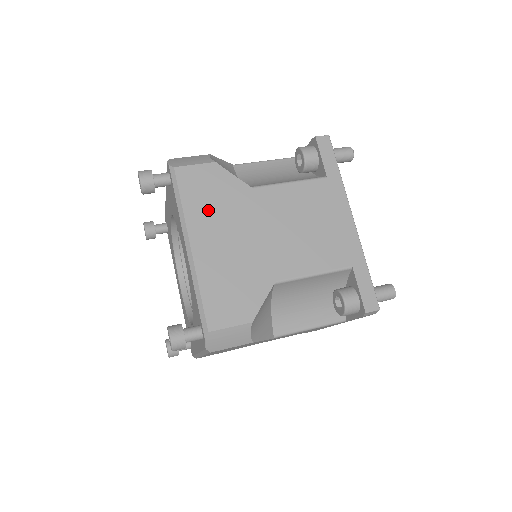
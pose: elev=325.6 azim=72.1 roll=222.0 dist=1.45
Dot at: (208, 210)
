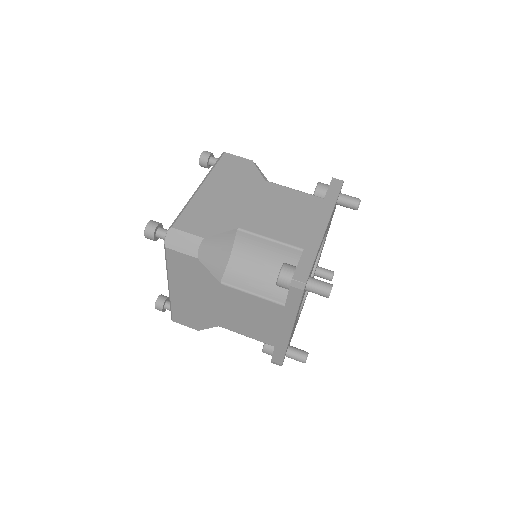
Dot at: (227, 177)
